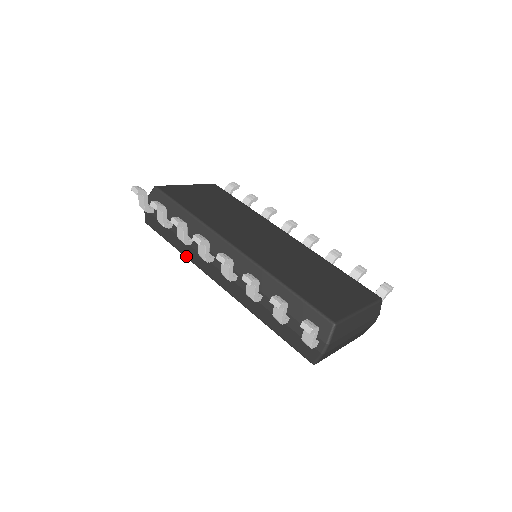
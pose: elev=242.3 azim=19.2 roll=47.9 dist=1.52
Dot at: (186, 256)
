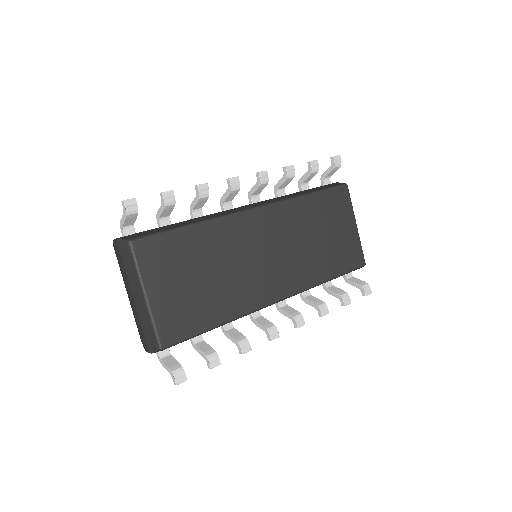
Dot at: occluded
